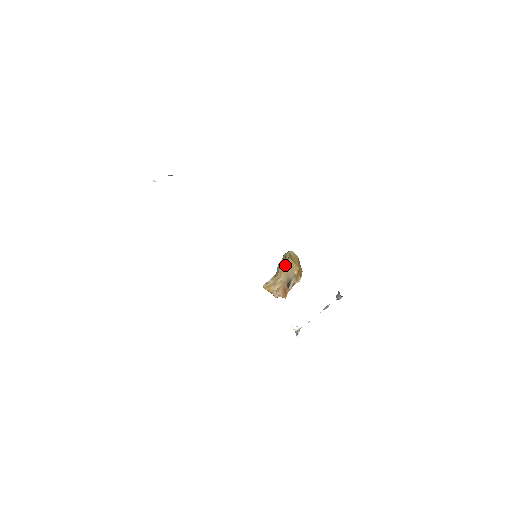
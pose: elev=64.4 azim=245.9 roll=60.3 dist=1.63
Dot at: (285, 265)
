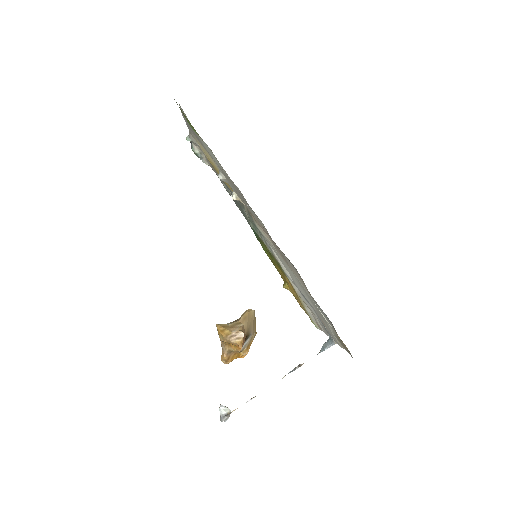
Dot at: (251, 313)
